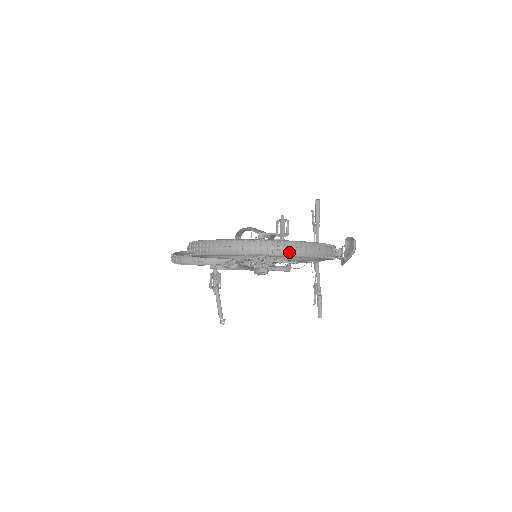
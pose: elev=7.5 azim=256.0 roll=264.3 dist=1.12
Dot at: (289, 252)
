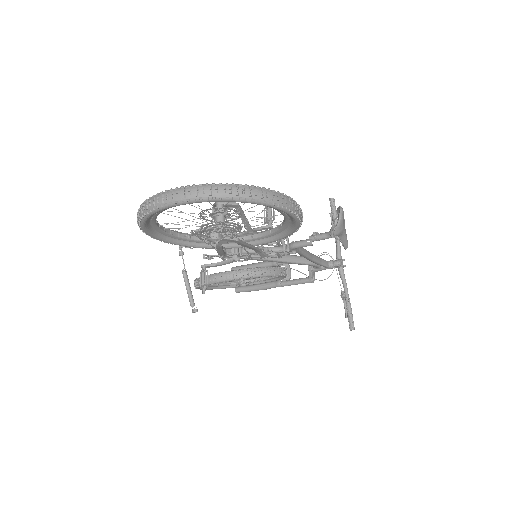
Dot at: (216, 194)
